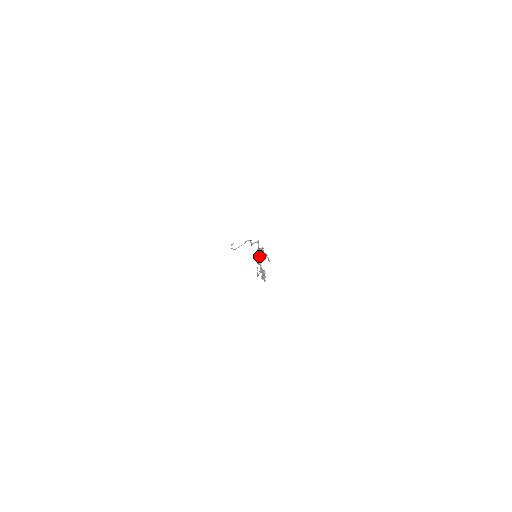
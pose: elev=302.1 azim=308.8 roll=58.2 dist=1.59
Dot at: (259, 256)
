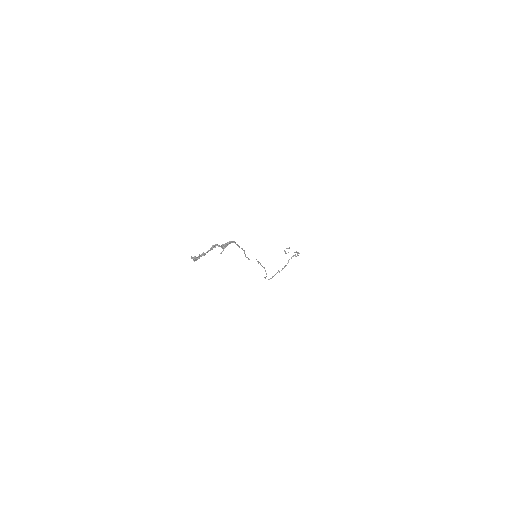
Dot at: (217, 244)
